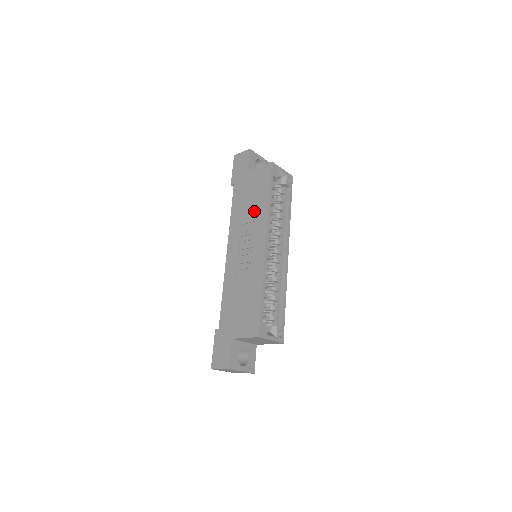
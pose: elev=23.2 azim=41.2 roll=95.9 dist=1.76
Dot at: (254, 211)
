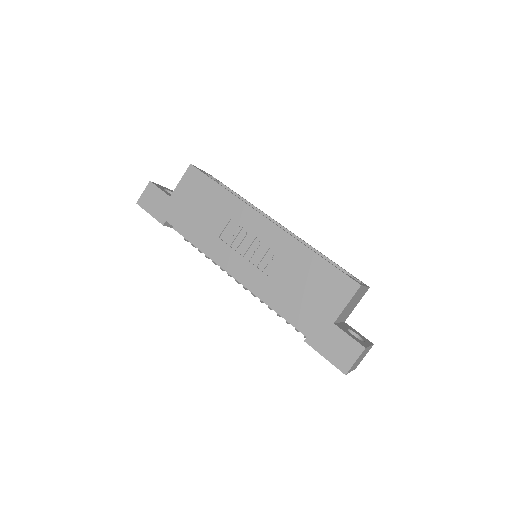
Dot at: (220, 213)
